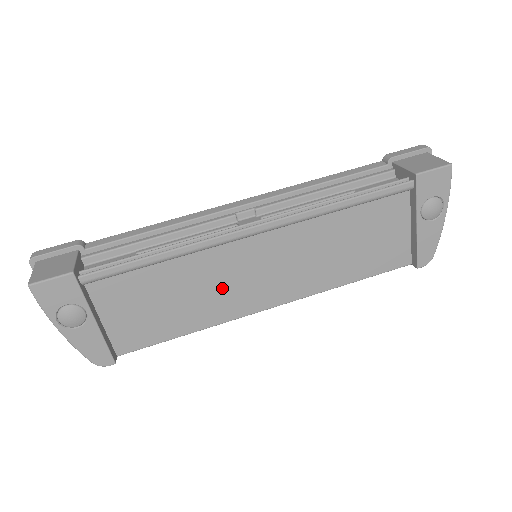
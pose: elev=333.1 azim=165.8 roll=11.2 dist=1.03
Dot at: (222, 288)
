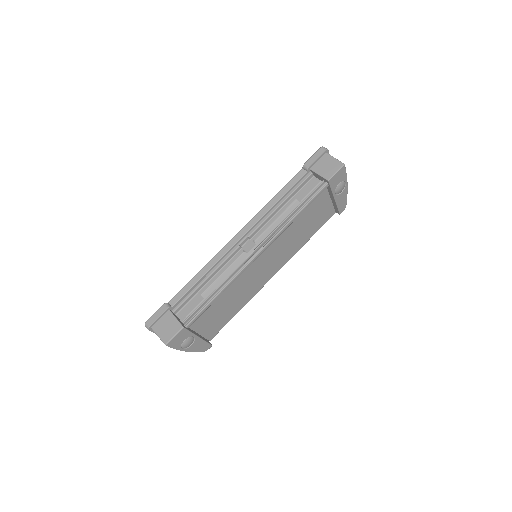
Dot at: (249, 284)
